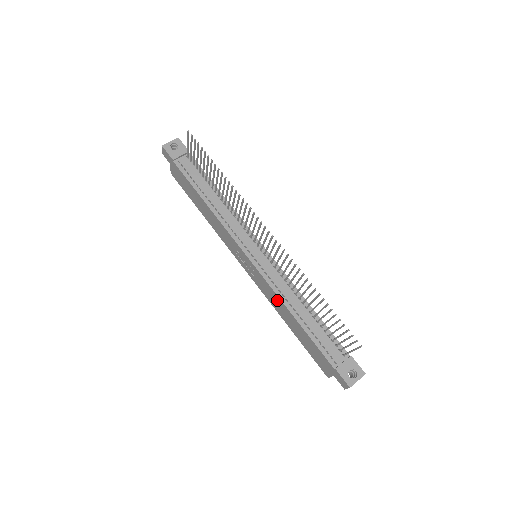
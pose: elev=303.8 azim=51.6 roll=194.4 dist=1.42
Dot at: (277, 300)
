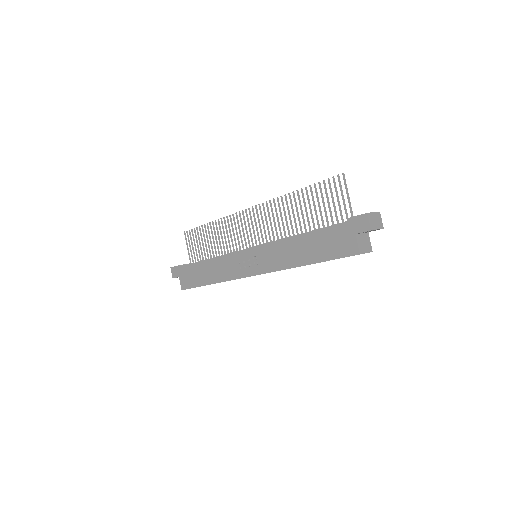
Dot at: (280, 248)
